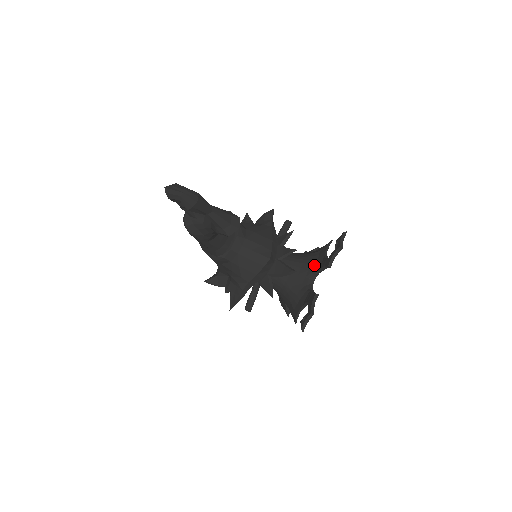
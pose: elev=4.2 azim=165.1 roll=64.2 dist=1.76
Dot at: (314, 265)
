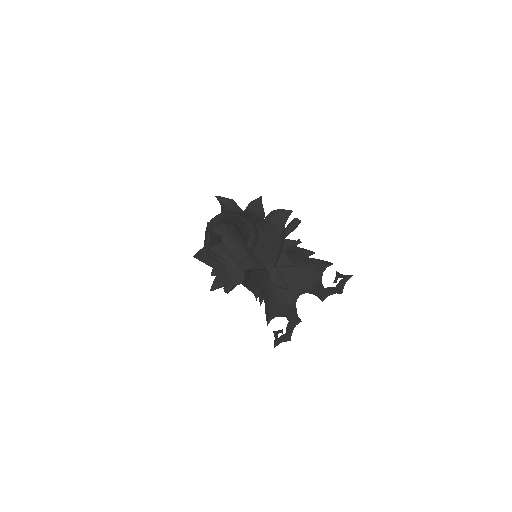
Dot at: (306, 282)
